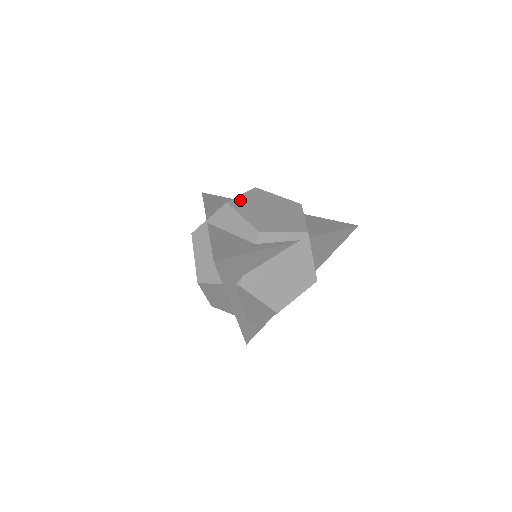
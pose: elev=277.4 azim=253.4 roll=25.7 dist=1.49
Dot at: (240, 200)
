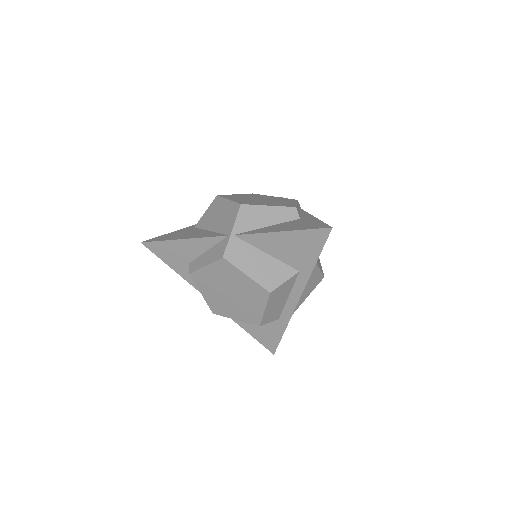
Dot at: (239, 201)
